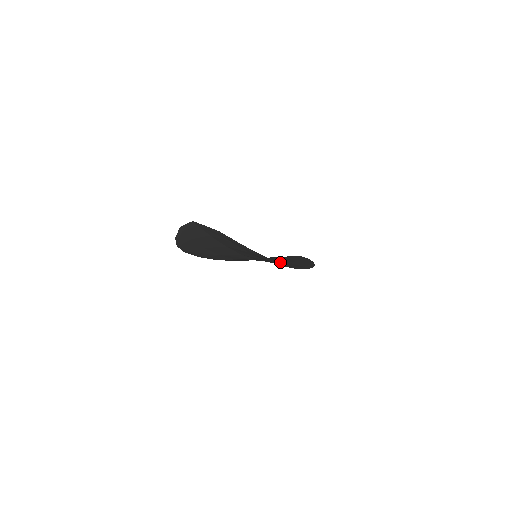
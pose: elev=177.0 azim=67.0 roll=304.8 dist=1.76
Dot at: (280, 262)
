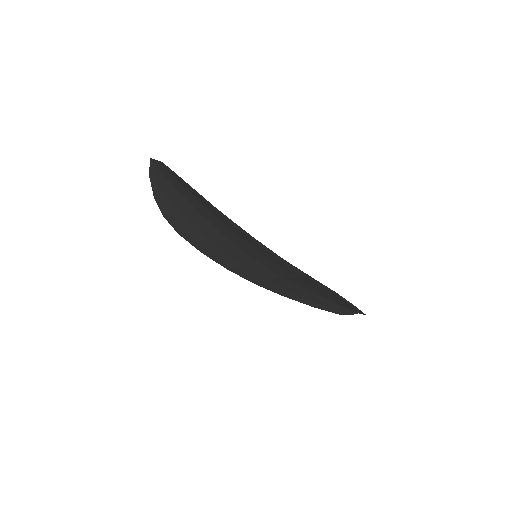
Dot at: occluded
